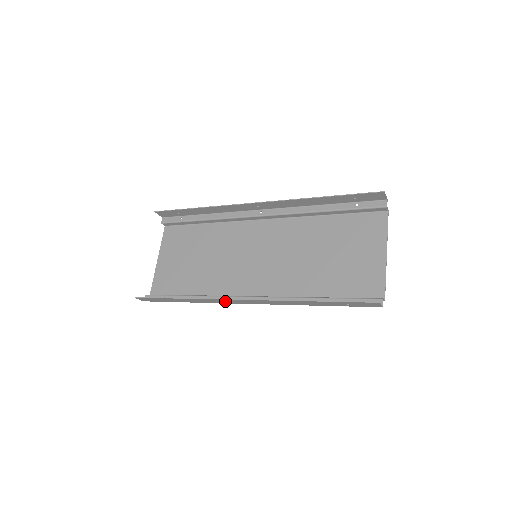
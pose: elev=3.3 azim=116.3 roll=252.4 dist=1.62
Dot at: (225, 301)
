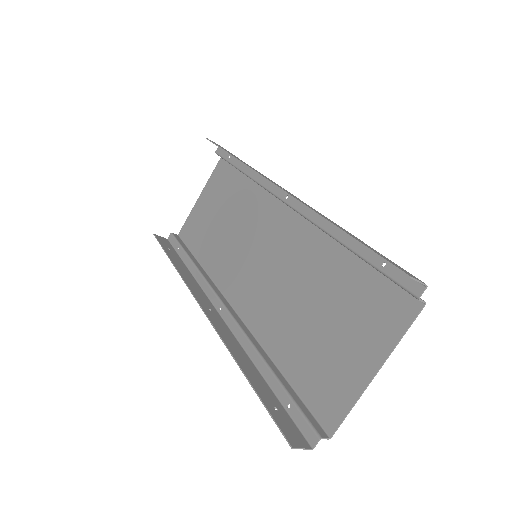
Dot at: (199, 295)
